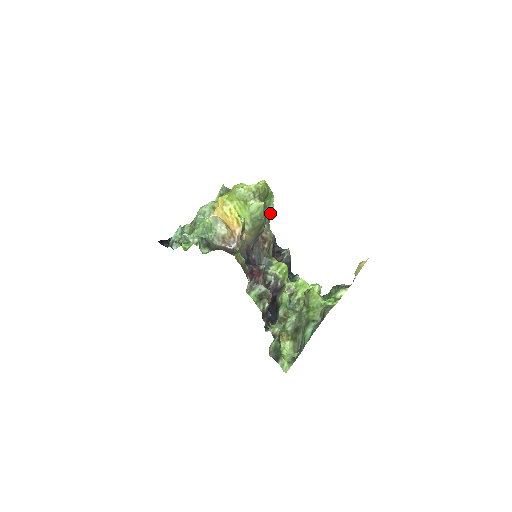
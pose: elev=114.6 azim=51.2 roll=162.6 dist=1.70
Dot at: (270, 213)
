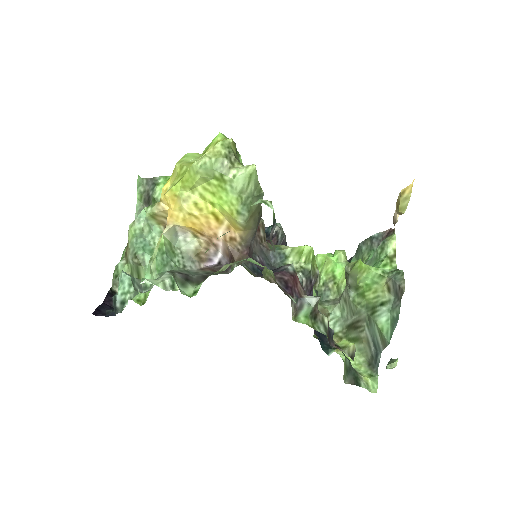
Dot at: occluded
